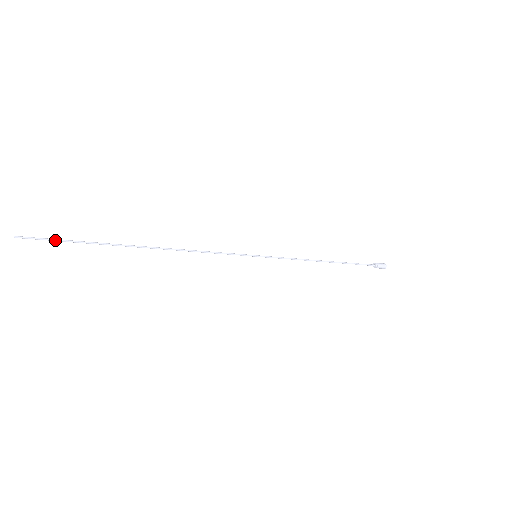
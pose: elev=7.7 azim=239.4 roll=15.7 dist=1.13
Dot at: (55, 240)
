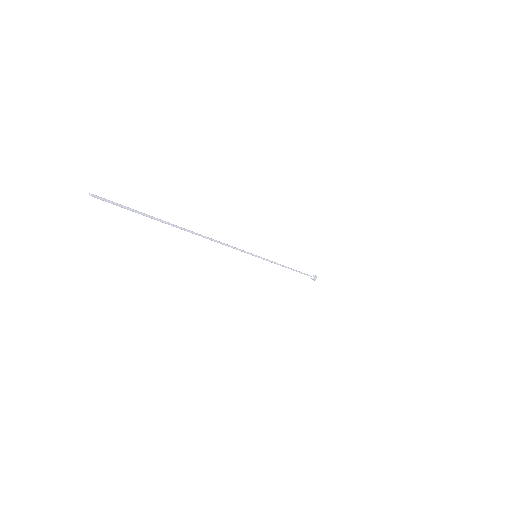
Dot at: (125, 207)
